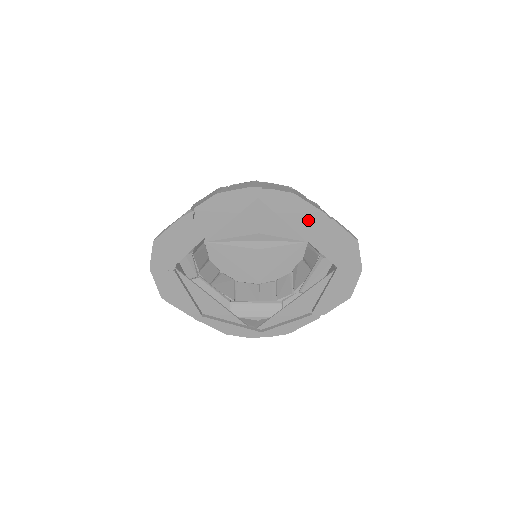
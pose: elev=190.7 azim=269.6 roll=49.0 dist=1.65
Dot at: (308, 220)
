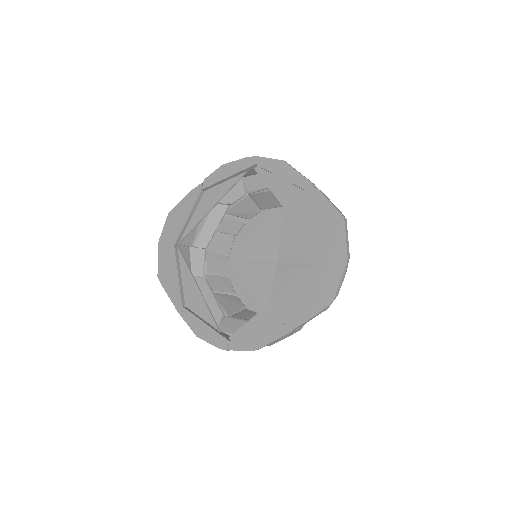
Dot at: (297, 194)
